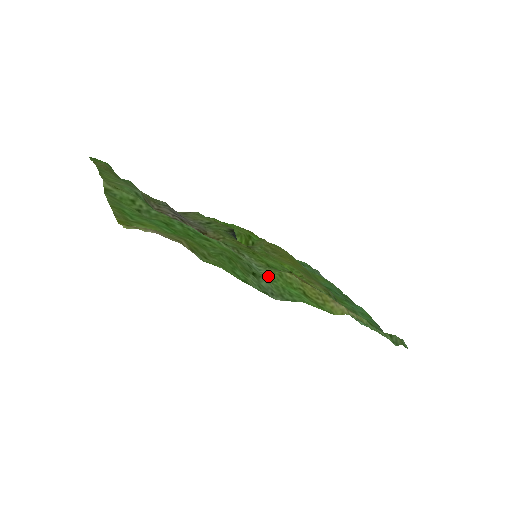
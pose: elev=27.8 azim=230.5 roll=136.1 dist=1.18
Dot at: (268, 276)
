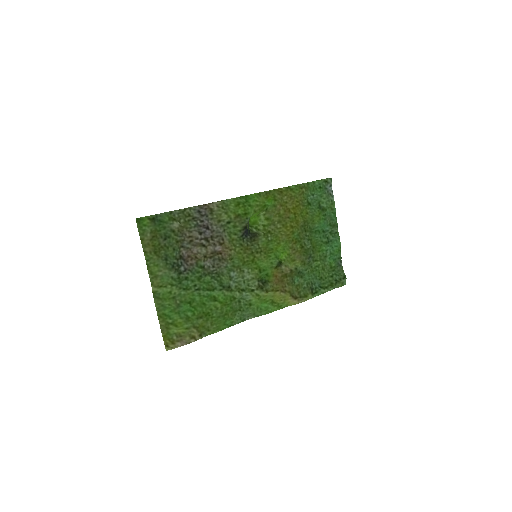
Dot at: (251, 301)
